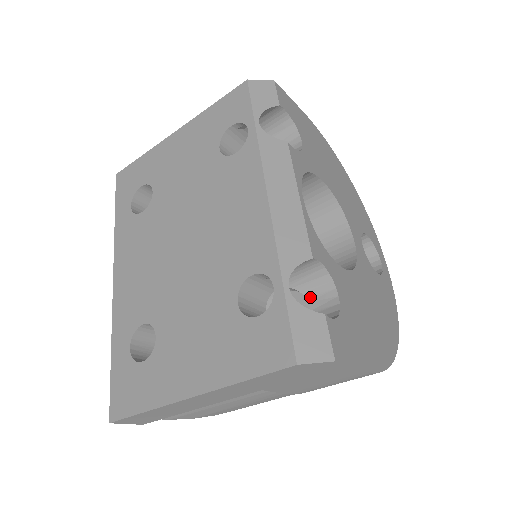
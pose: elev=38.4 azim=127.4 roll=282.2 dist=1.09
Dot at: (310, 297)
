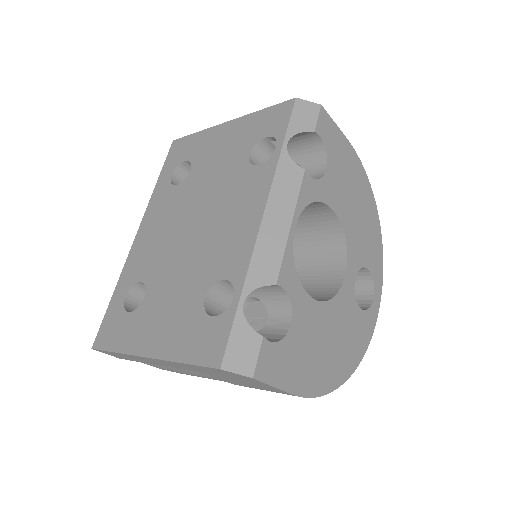
Dot at: (271, 314)
